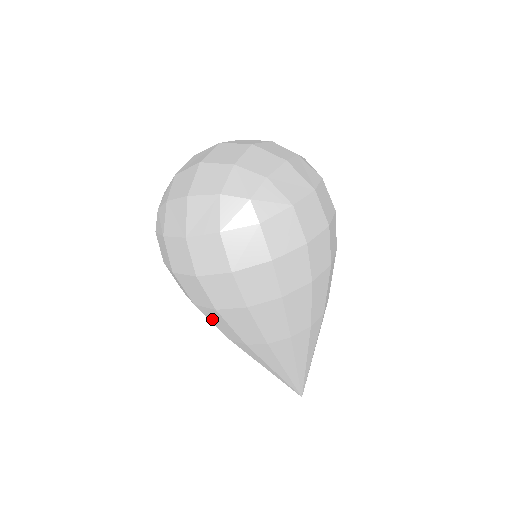
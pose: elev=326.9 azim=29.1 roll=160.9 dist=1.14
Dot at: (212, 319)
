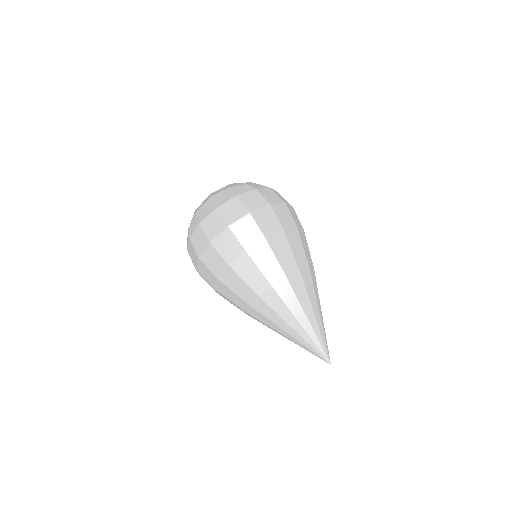
Dot at: (243, 273)
